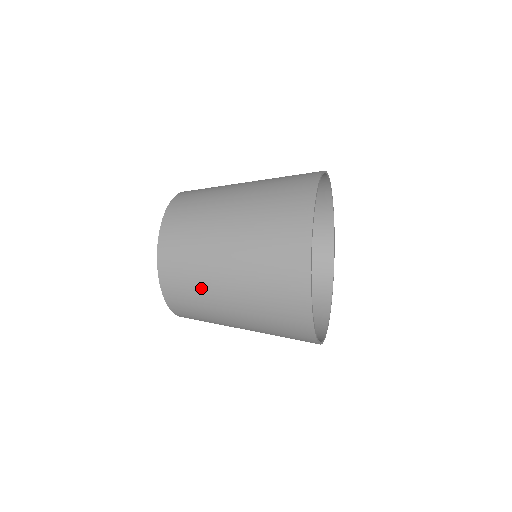
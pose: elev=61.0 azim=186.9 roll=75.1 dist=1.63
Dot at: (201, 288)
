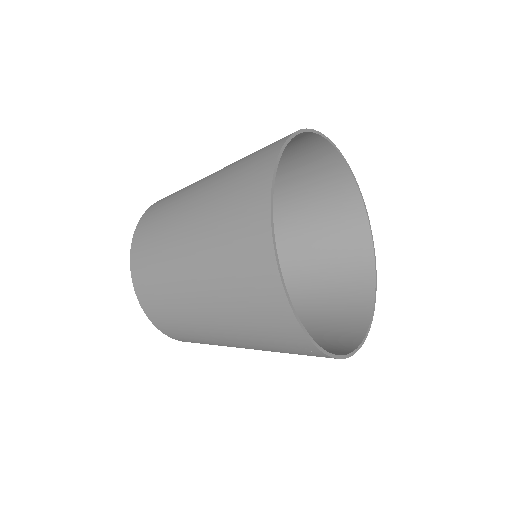
Dot at: (164, 253)
